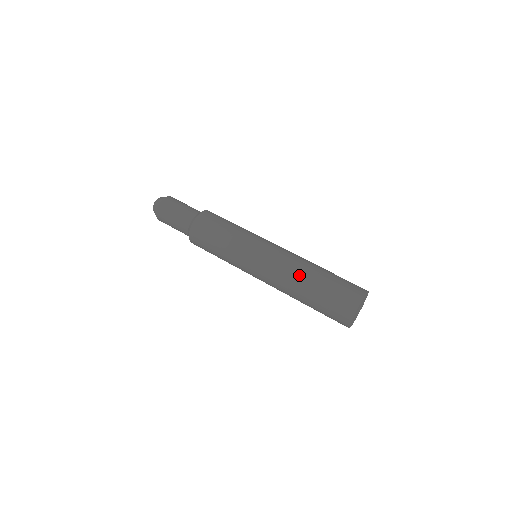
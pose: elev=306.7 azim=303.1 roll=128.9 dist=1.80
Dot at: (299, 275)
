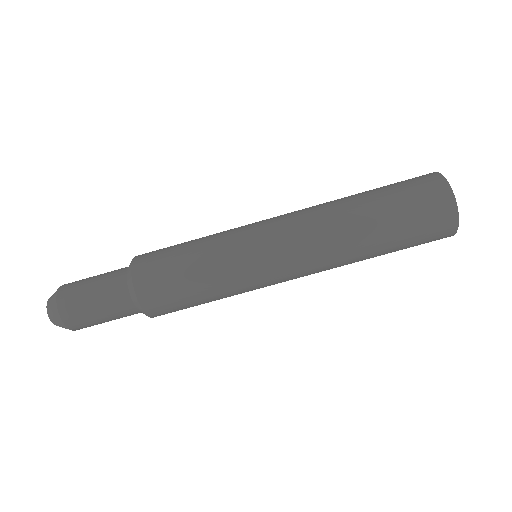
Dot at: (352, 261)
